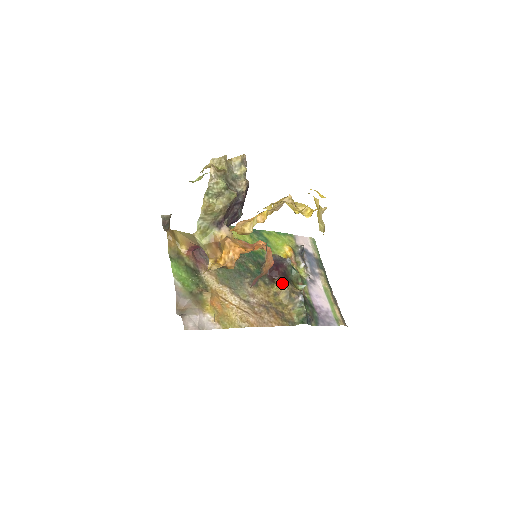
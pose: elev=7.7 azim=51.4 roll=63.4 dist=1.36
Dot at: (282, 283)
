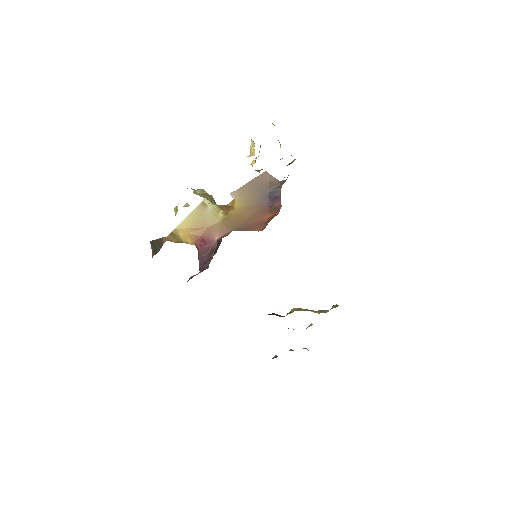
Dot at: (292, 309)
